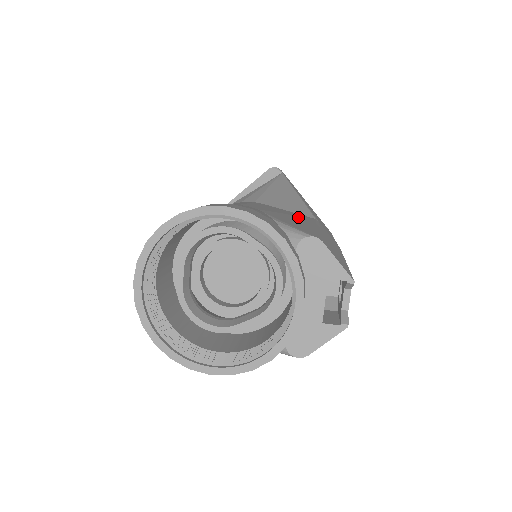
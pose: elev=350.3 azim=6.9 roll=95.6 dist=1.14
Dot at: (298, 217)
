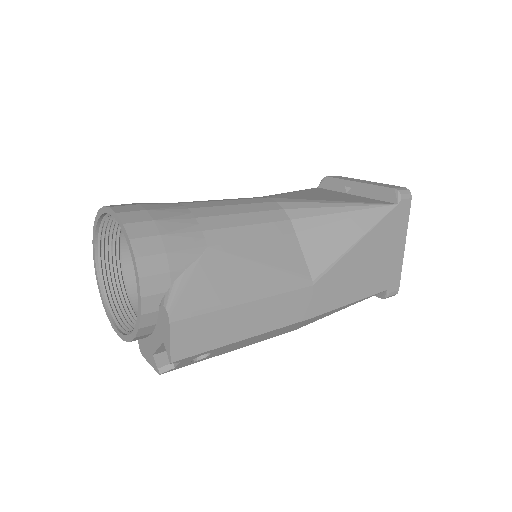
Dot at: (268, 272)
